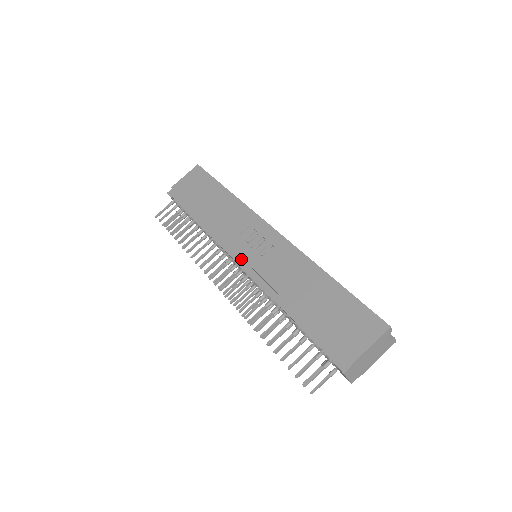
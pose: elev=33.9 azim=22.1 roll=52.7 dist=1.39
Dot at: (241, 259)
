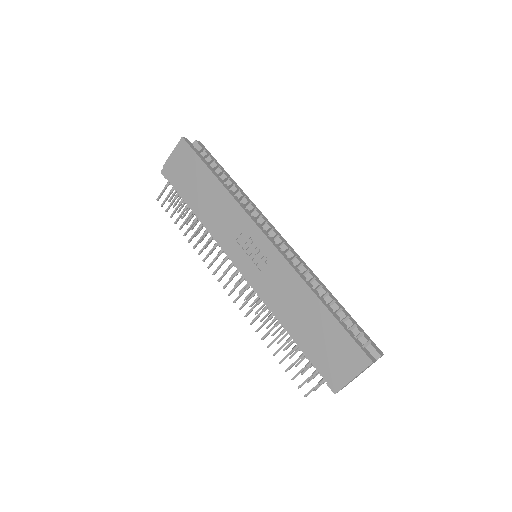
Dot at: (241, 267)
